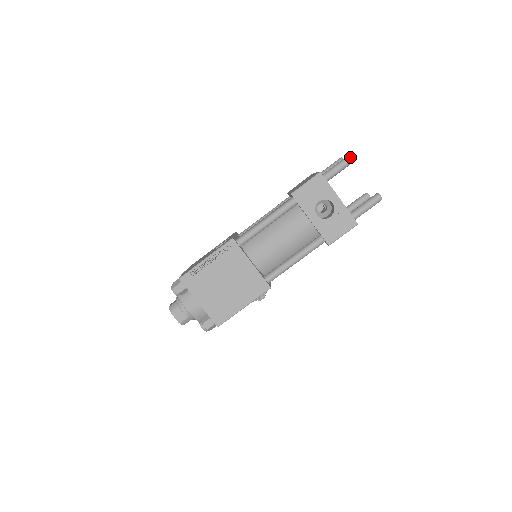
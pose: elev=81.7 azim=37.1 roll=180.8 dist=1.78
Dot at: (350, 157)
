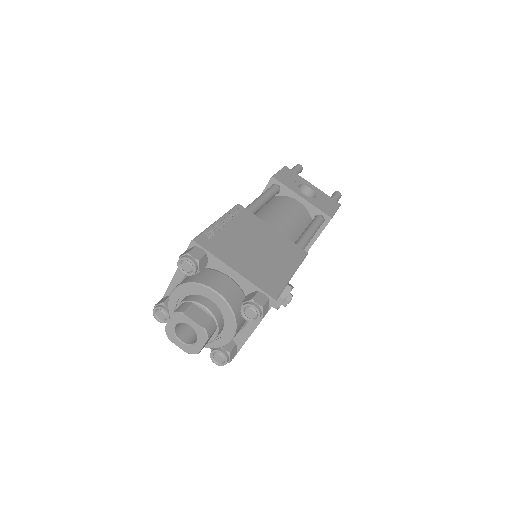
Dot at: (299, 165)
